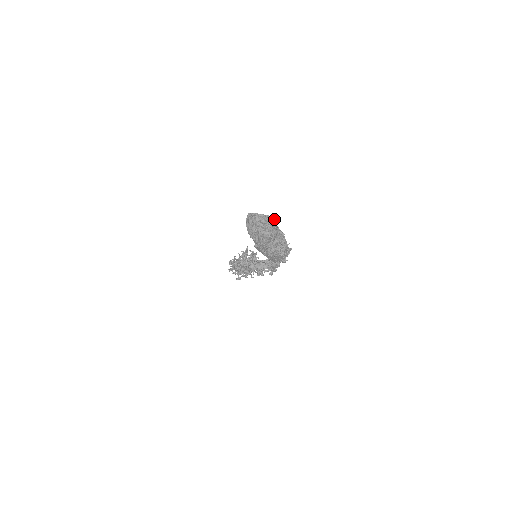
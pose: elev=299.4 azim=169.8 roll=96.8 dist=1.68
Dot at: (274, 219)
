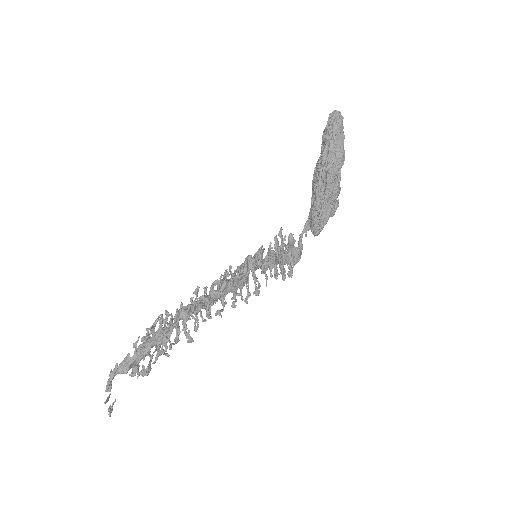
Dot at: occluded
